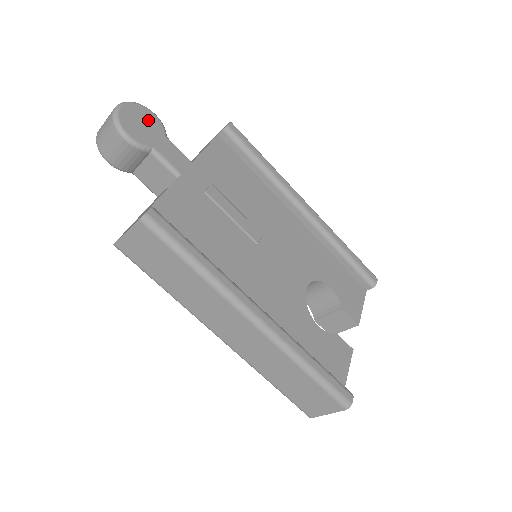
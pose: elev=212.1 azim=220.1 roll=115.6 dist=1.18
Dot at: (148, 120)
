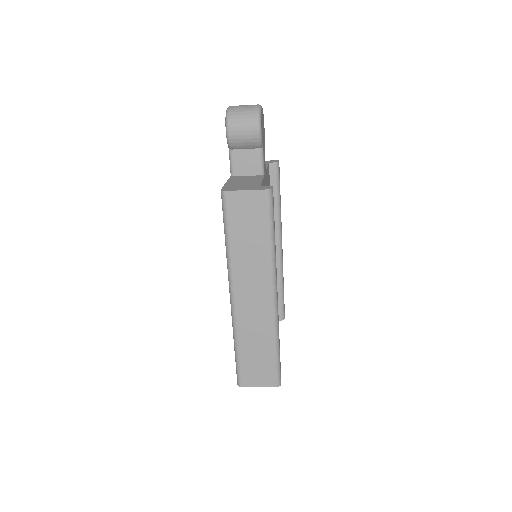
Dot at: occluded
